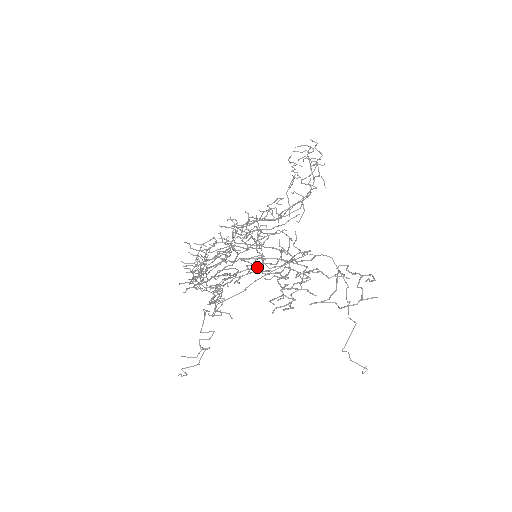
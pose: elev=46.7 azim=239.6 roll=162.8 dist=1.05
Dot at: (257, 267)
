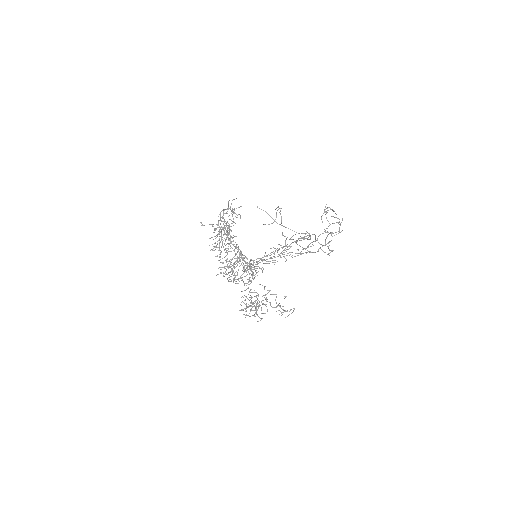
Dot at: occluded
